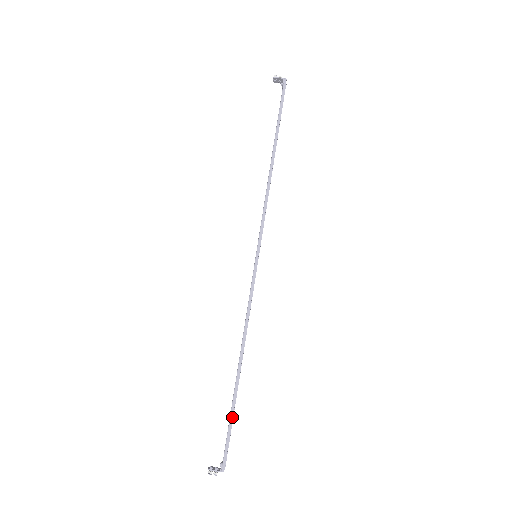
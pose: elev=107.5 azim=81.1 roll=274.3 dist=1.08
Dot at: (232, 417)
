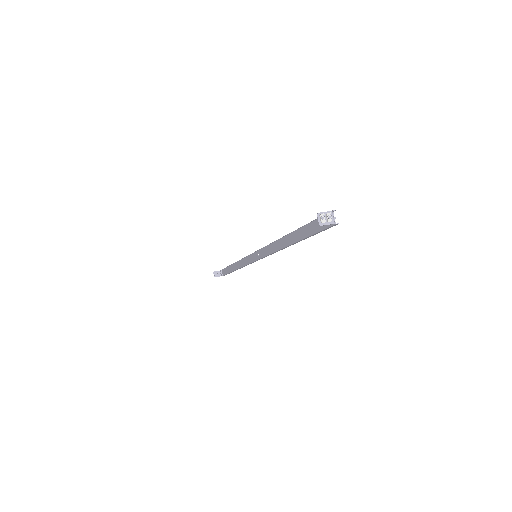
Dot at: (309, 223)
